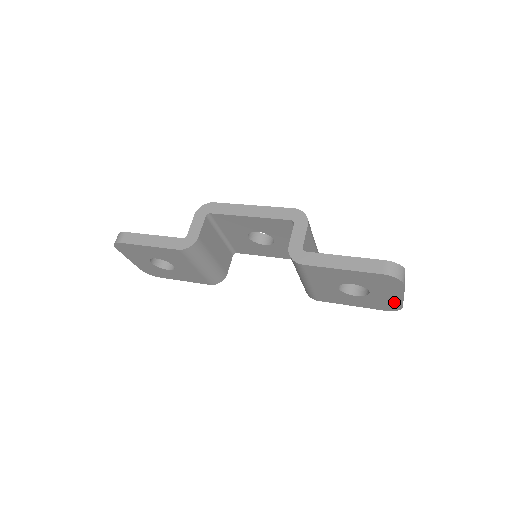
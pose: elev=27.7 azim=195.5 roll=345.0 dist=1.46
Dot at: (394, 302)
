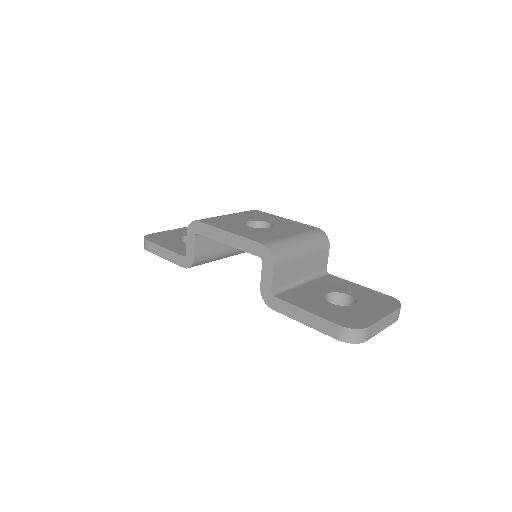
Dot at: occluded
